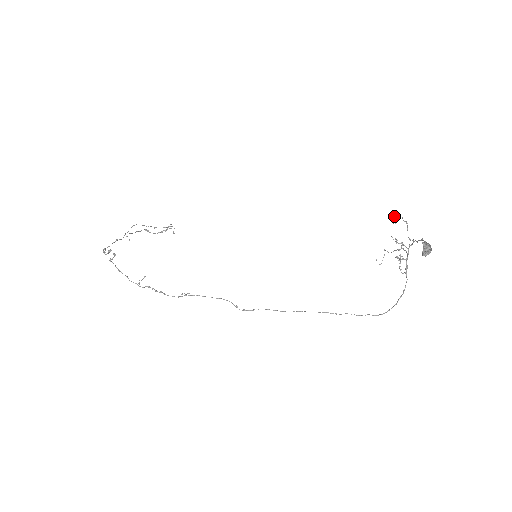
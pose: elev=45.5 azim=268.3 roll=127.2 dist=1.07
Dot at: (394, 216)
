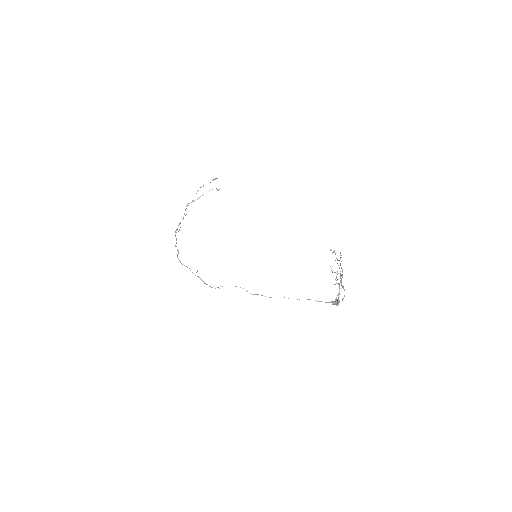
Dot at: occluded
